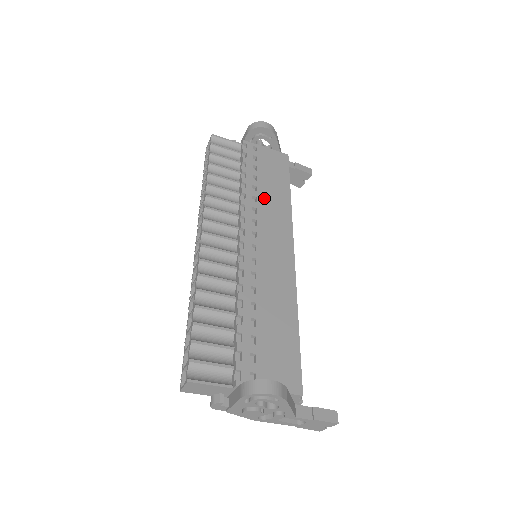
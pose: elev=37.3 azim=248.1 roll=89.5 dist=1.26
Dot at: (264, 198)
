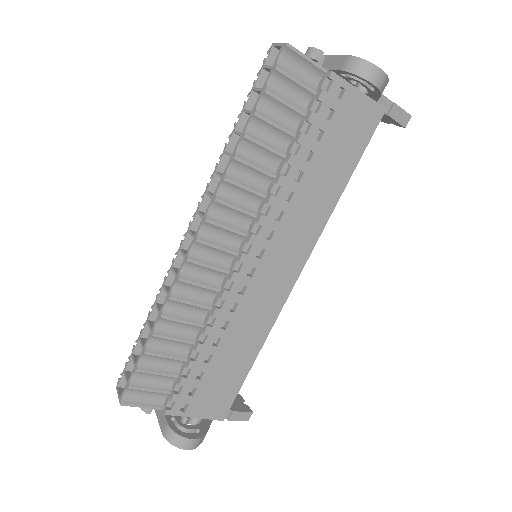
Dot at: (304, 195)
